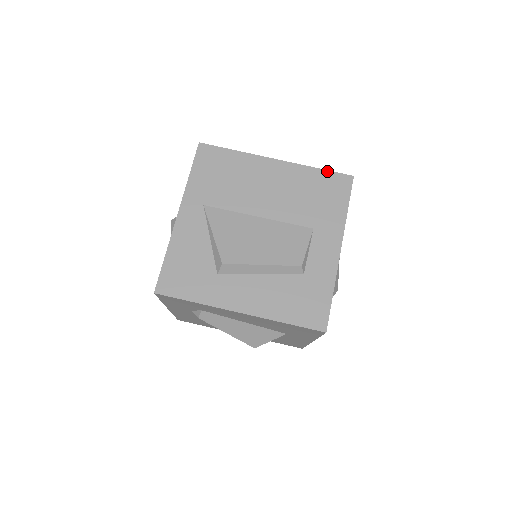
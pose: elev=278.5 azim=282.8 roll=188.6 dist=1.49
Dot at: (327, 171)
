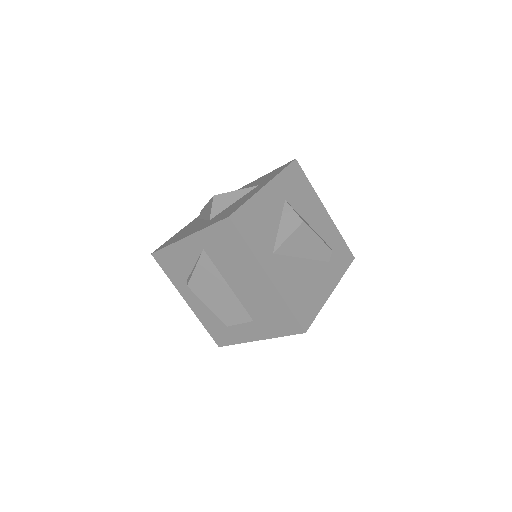
Dot at: (293, 315)
